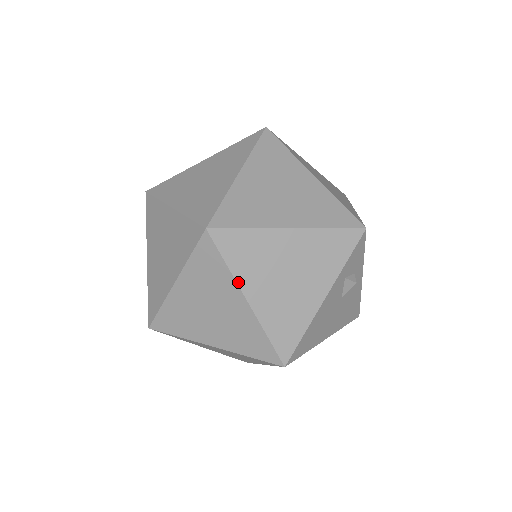
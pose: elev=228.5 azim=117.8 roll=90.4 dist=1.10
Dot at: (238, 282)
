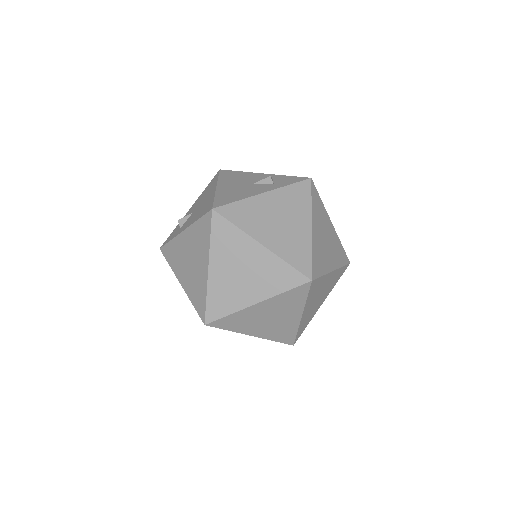
Dot at: (305, 307)
